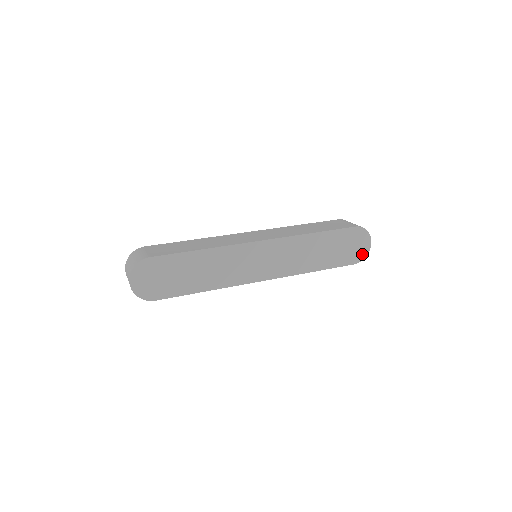
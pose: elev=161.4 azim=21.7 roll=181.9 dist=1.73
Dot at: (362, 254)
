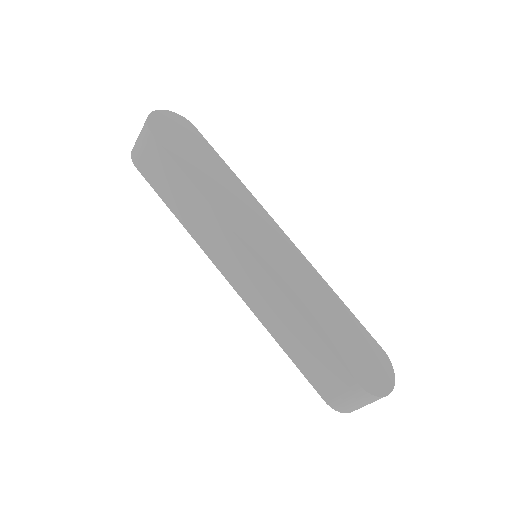
Dot at: (374, 387)
